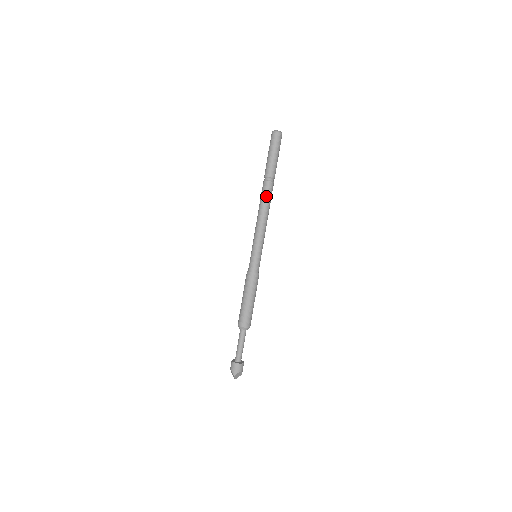
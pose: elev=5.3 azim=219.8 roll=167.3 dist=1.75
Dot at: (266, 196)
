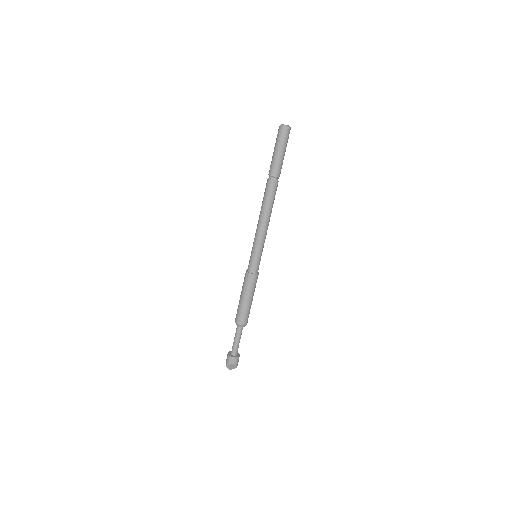
Dot at: (266, 195)
